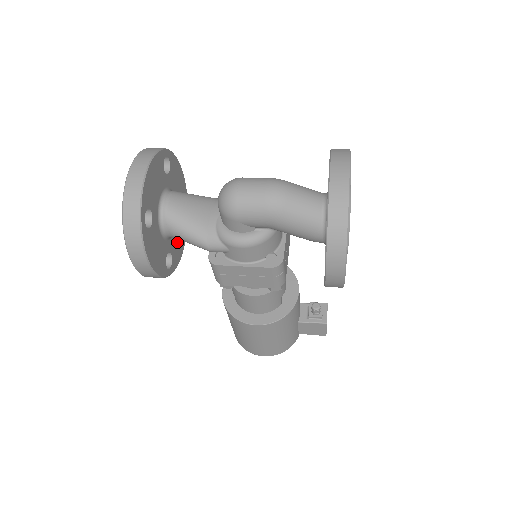
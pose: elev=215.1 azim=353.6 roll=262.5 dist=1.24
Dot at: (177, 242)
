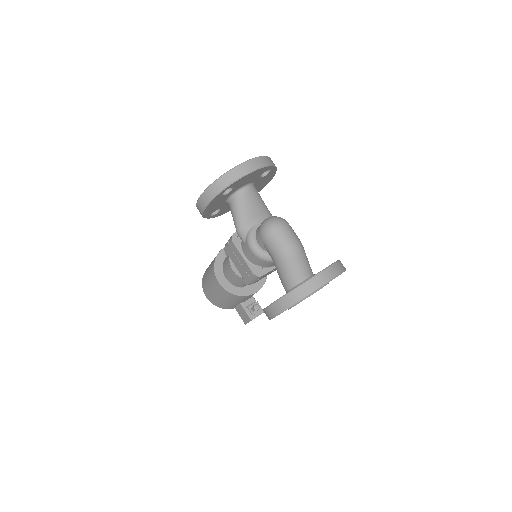
Dot at: occluded
